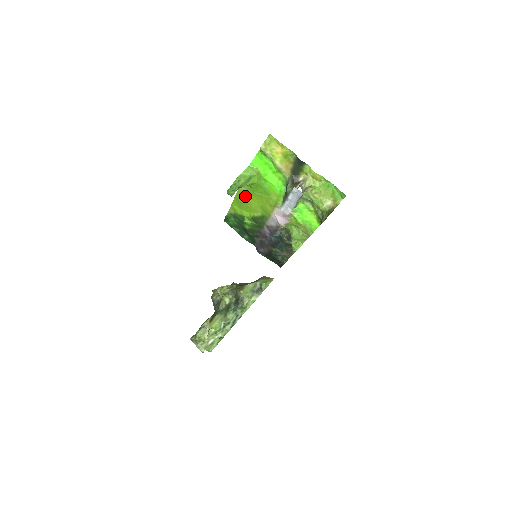
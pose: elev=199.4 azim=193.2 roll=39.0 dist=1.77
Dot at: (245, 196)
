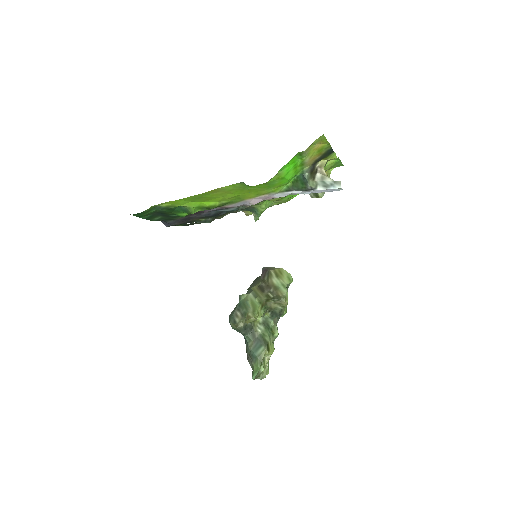
Dot at: (221, 192)
